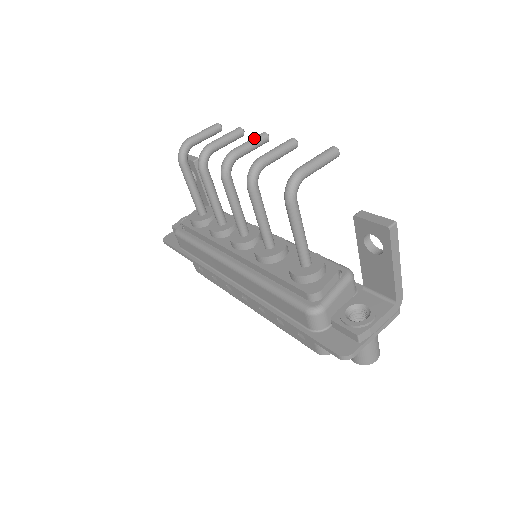
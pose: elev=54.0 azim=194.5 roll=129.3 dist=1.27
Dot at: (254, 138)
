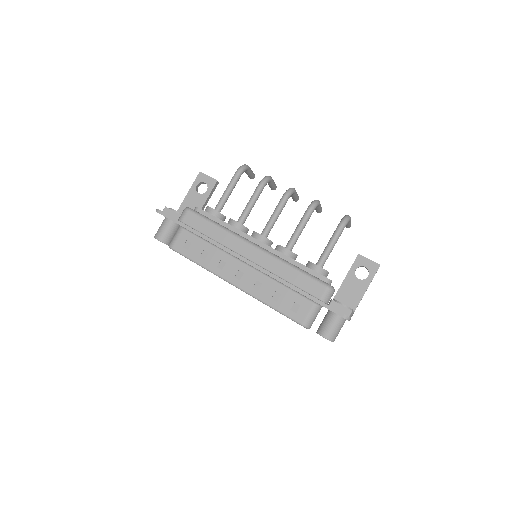
Dot at: occluded
